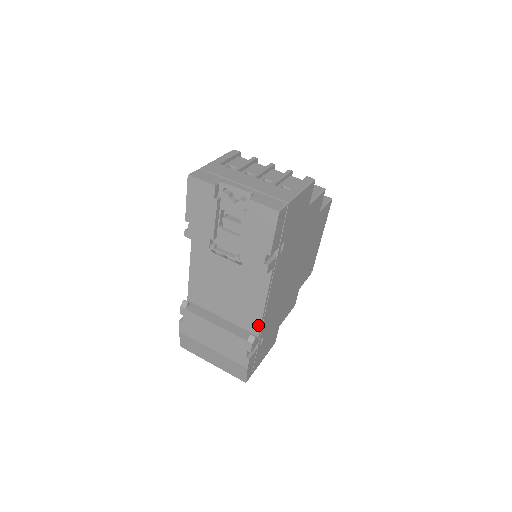
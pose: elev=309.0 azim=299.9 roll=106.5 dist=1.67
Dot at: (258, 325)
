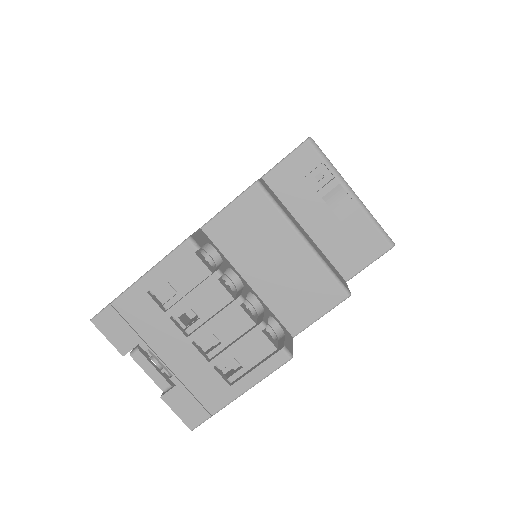
Dot at: occluded
